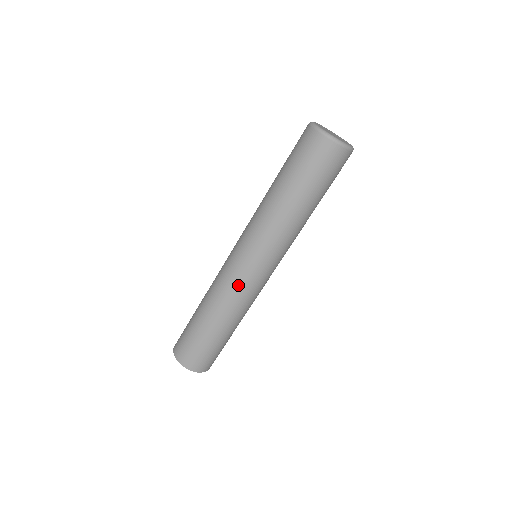
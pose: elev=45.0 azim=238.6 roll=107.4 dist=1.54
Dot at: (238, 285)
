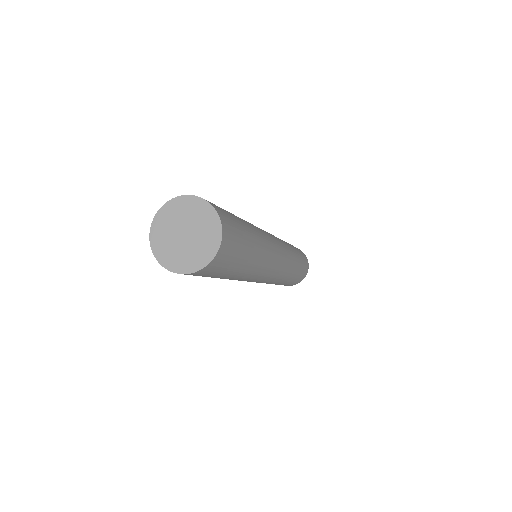
Dot at: (269, 237)
